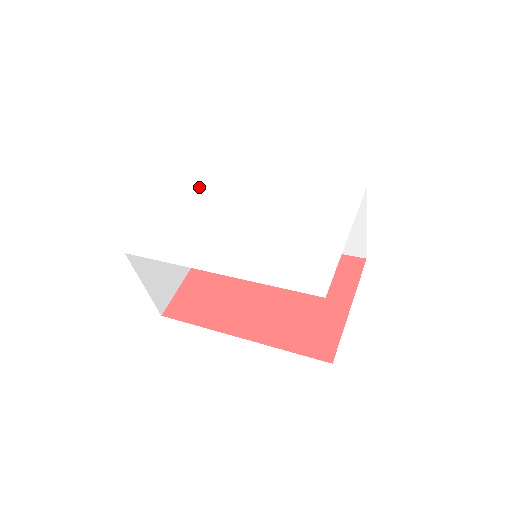
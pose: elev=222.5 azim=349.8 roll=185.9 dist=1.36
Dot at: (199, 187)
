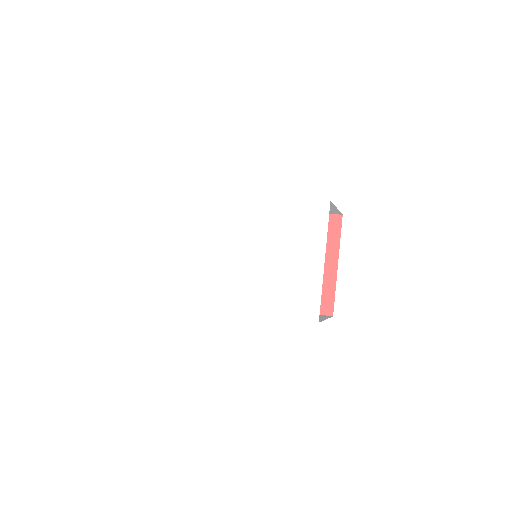
Dot at: (191, 220)
